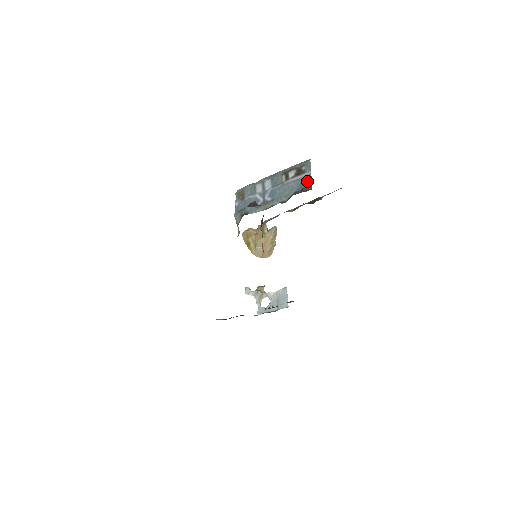
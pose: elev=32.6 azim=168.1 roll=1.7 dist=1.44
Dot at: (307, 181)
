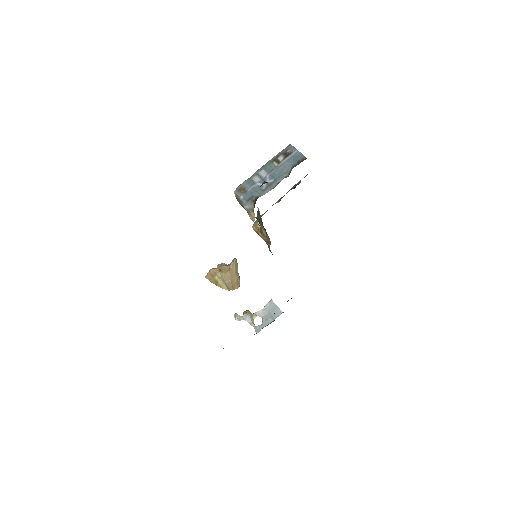
Dot at: (299, 156)
